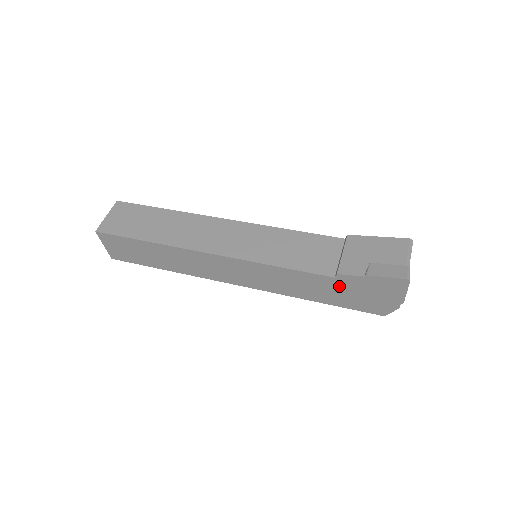
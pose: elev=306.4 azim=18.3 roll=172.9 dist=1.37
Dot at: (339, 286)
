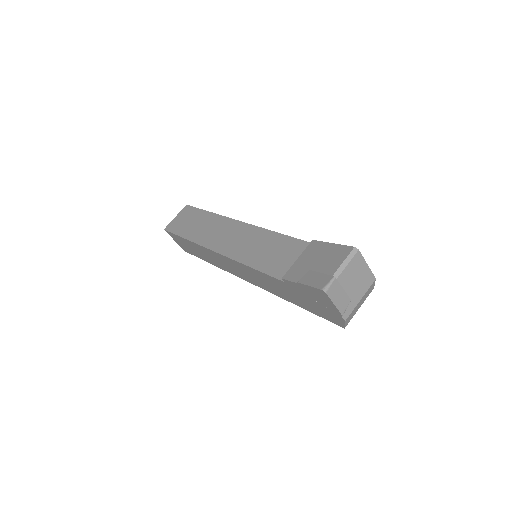
Dot at: (293, 291)
